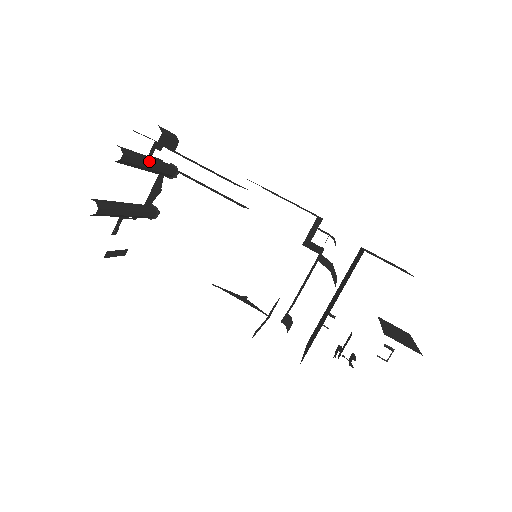
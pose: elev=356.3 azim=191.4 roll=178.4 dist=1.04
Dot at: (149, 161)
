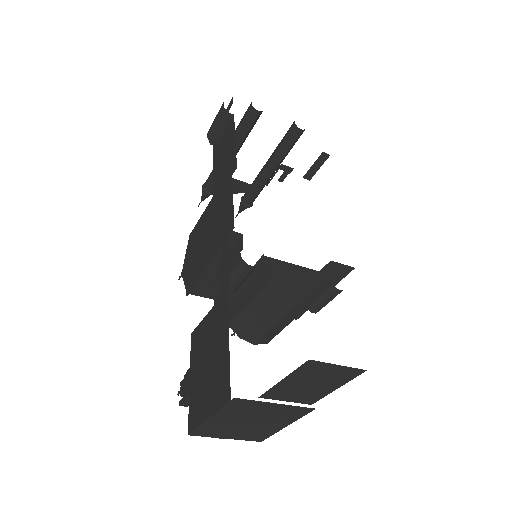
Dot at: (279, 165)
